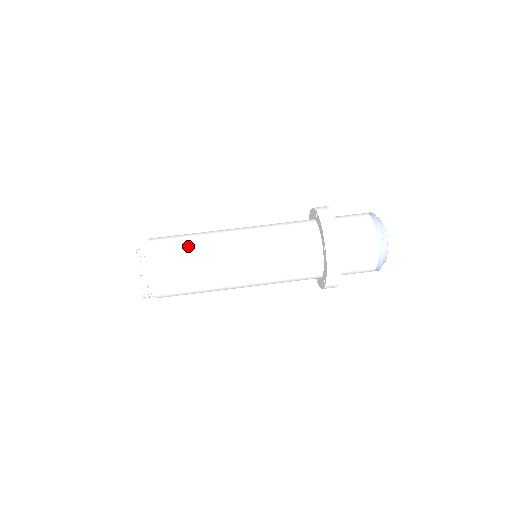
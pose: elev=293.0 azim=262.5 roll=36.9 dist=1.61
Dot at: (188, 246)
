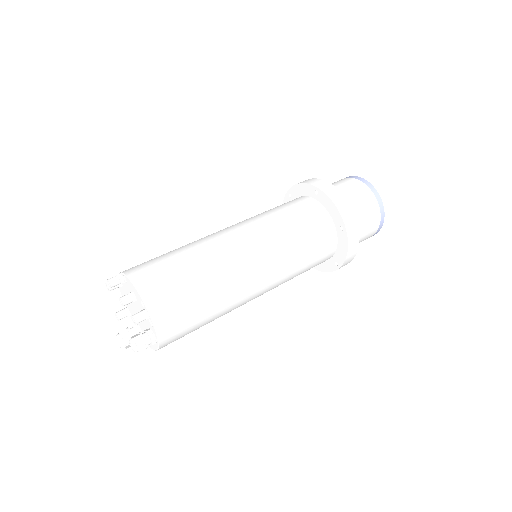
Dot at: (172, 251)
